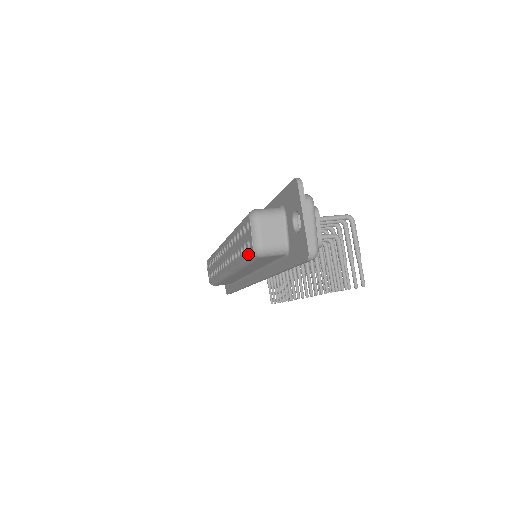
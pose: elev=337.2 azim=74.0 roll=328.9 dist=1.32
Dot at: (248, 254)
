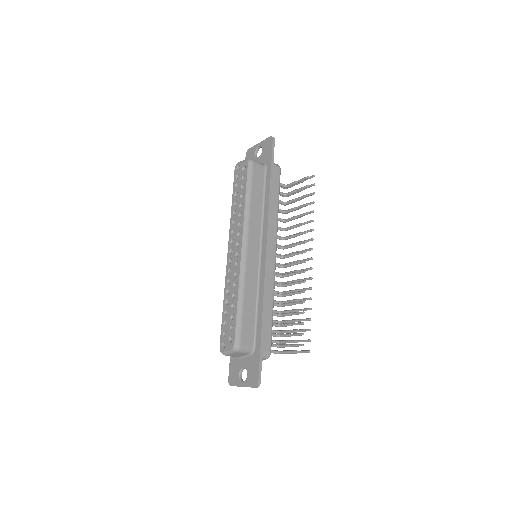
Dot at: (246, 170)
